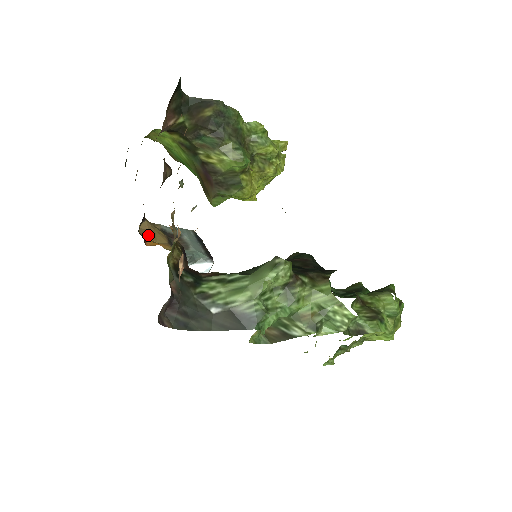
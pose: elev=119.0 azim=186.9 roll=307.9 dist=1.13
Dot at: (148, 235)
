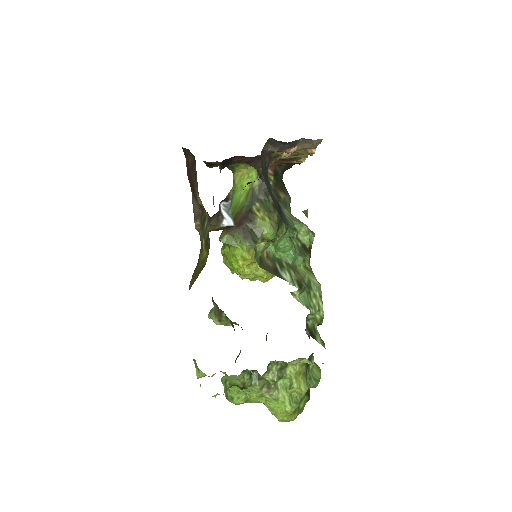
Dot at: occluded
